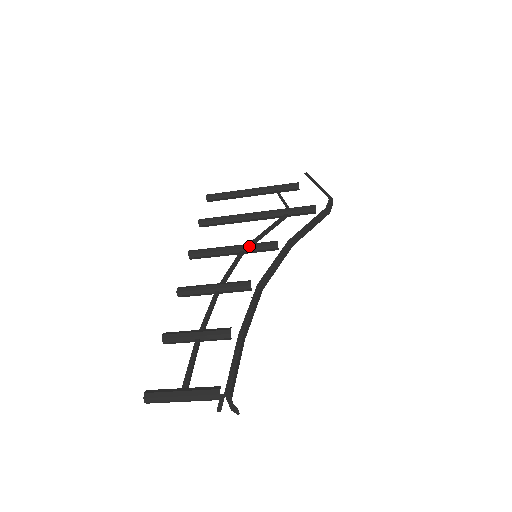
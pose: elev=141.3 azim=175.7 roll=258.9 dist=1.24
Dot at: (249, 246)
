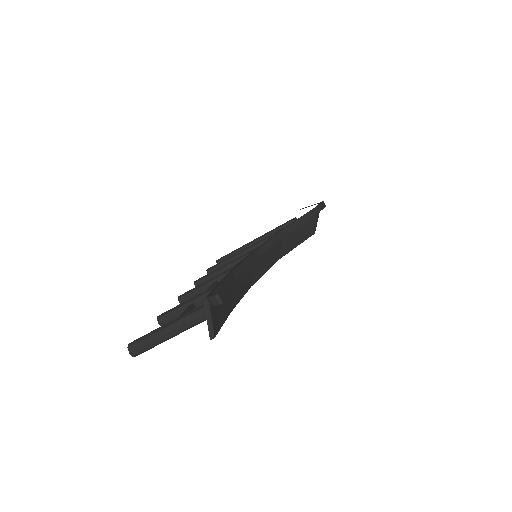
Dot at: (248, 253)
